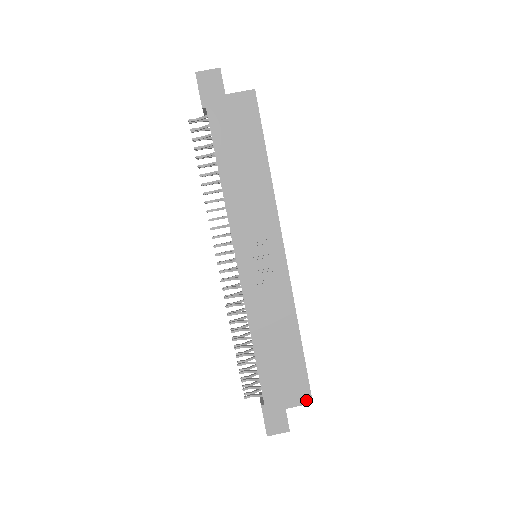
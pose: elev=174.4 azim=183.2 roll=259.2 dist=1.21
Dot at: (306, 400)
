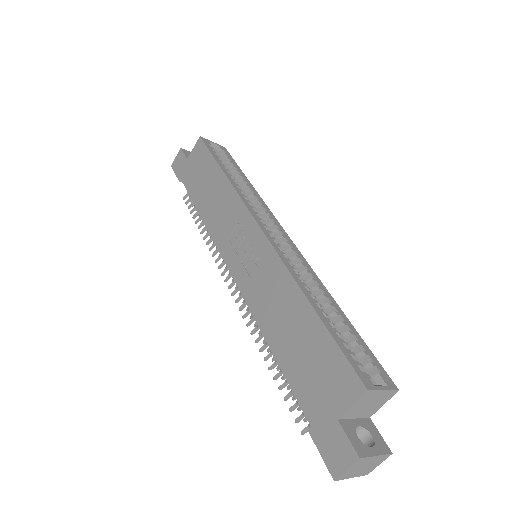
Dot at: (356, 390)
